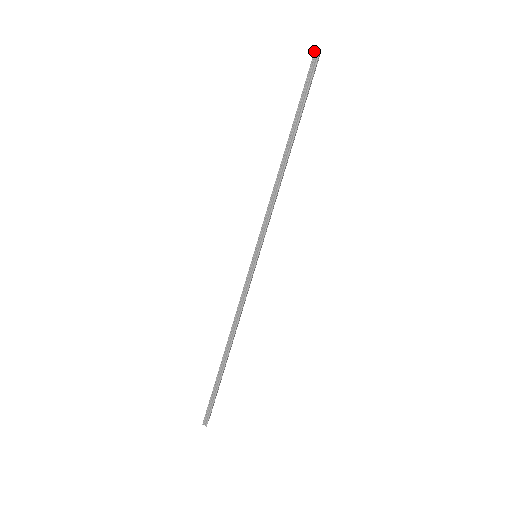
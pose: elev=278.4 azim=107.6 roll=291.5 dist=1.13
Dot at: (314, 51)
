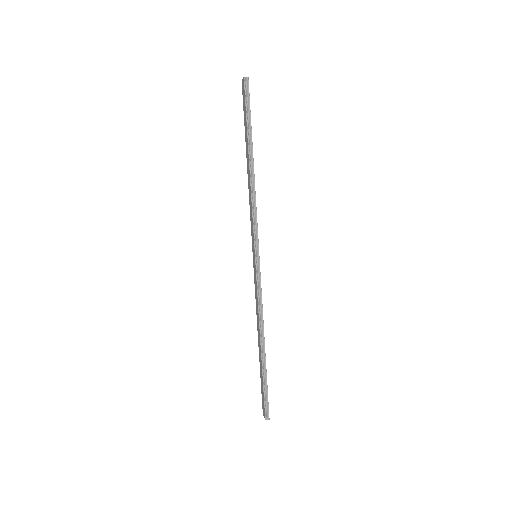
Dot at: (243, 78)
